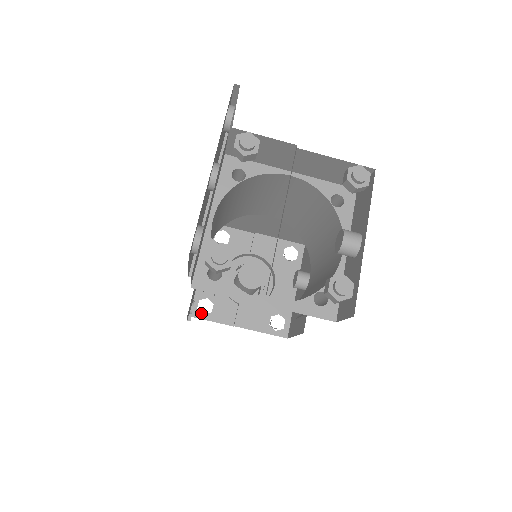
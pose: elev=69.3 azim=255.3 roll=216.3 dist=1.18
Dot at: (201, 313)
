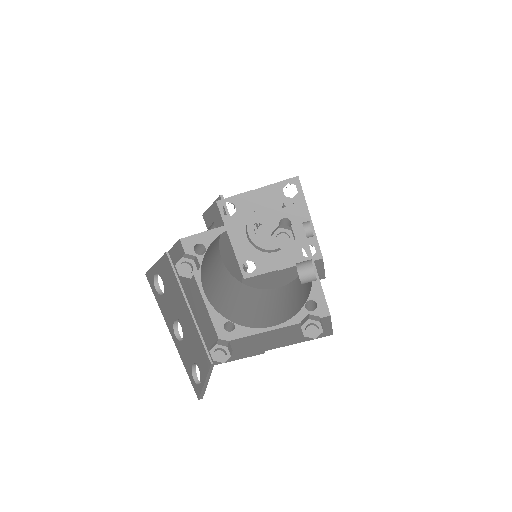
Dot at: (249, 273)
